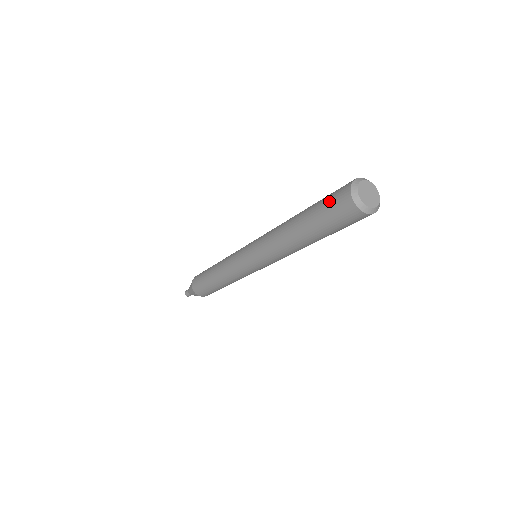
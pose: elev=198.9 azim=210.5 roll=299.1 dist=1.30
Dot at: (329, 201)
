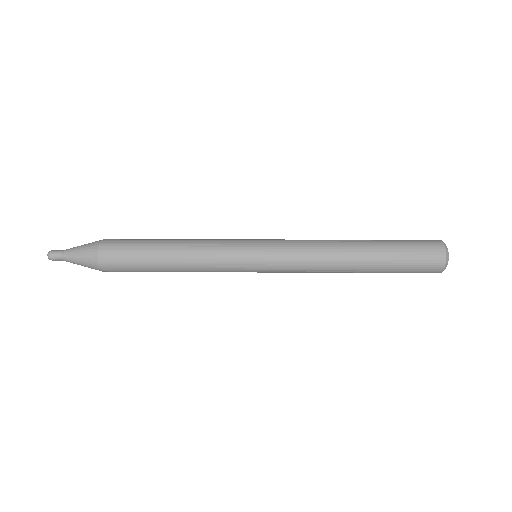
Dot at: (416, 266)
